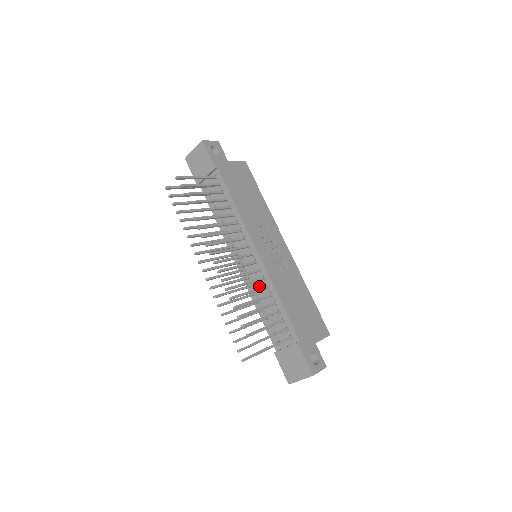
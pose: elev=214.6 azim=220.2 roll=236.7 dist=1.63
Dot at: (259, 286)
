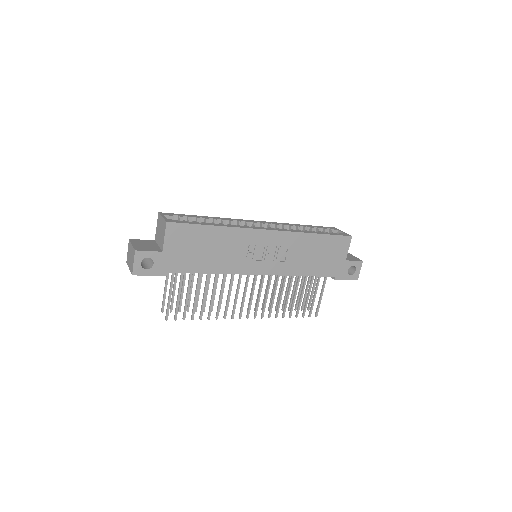
Dot at: occluded
